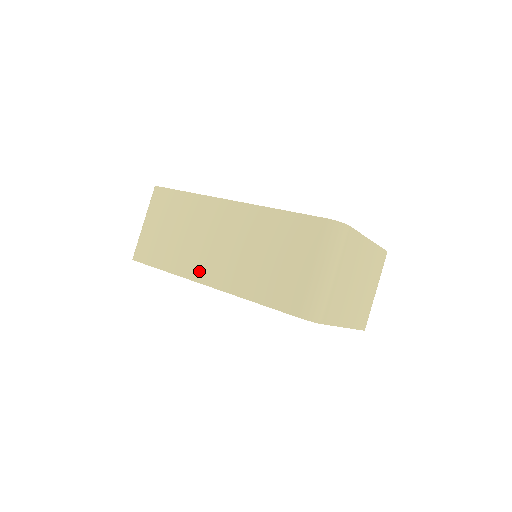
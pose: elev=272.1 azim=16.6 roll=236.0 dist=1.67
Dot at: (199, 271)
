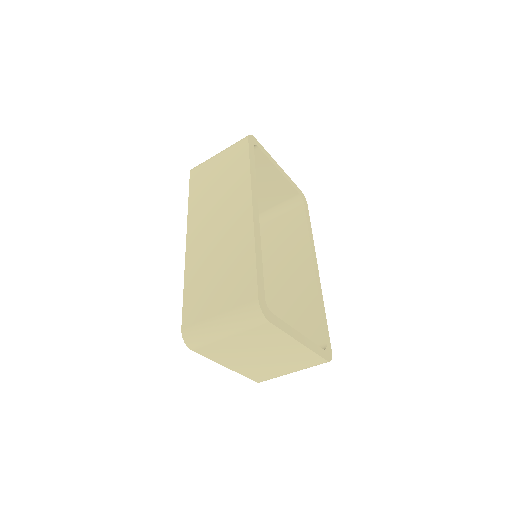
Dot at: (194, 228)
